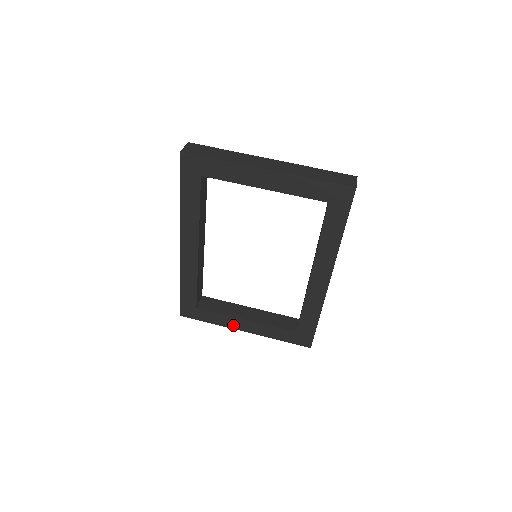
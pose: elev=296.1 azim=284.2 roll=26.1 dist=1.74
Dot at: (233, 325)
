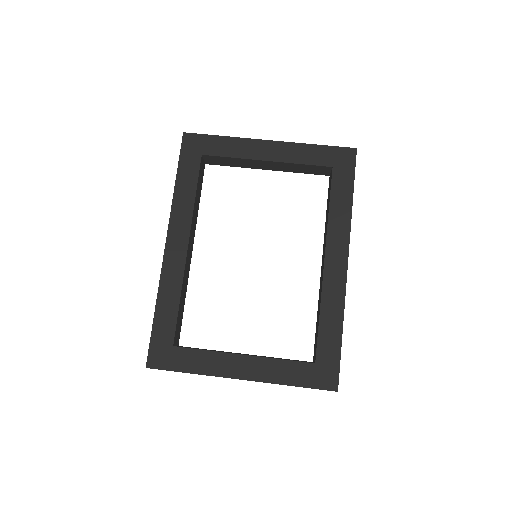
Dot at: (224, 370)
